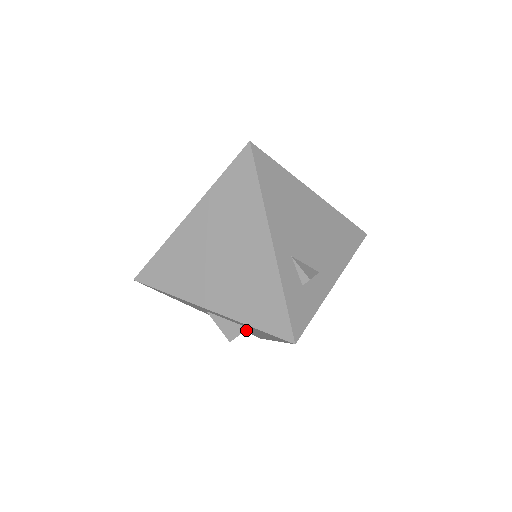
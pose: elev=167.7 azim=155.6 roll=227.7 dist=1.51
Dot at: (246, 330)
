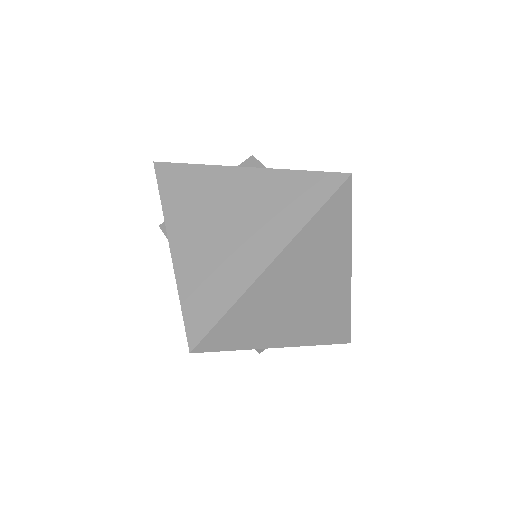
Dot at: occluded
